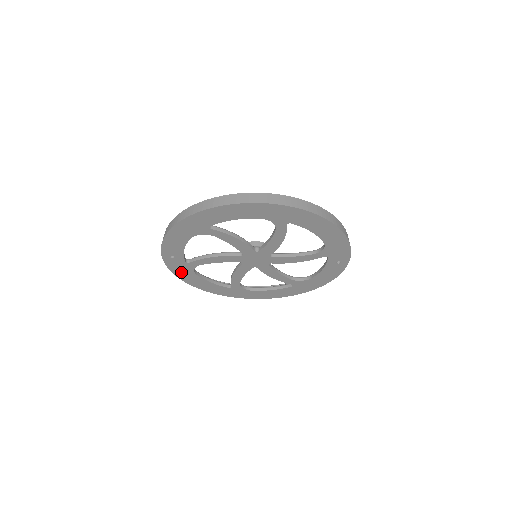
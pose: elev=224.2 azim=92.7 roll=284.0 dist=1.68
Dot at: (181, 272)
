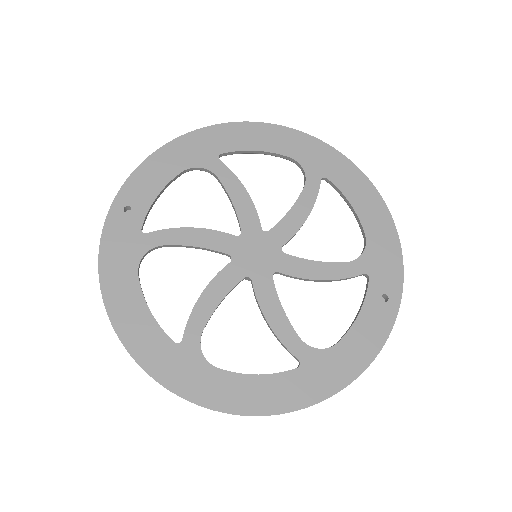
Dot at: (115, 260)
